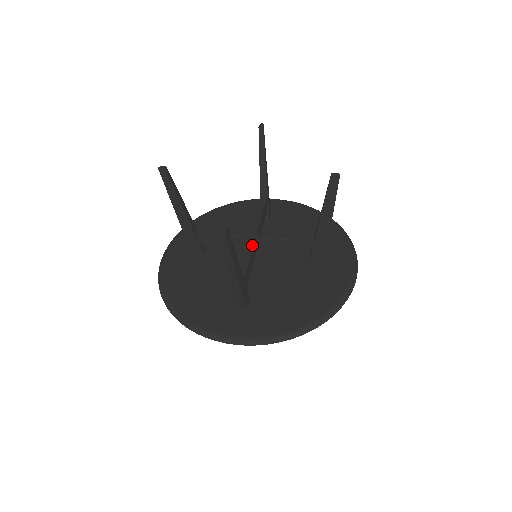
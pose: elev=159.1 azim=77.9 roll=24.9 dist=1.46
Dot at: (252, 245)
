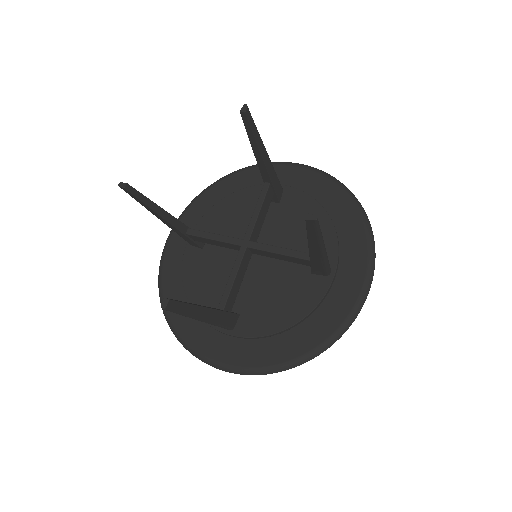
Dot at: (241, 258)
